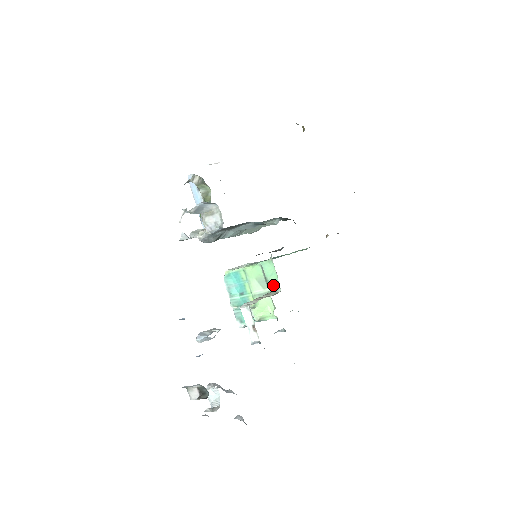
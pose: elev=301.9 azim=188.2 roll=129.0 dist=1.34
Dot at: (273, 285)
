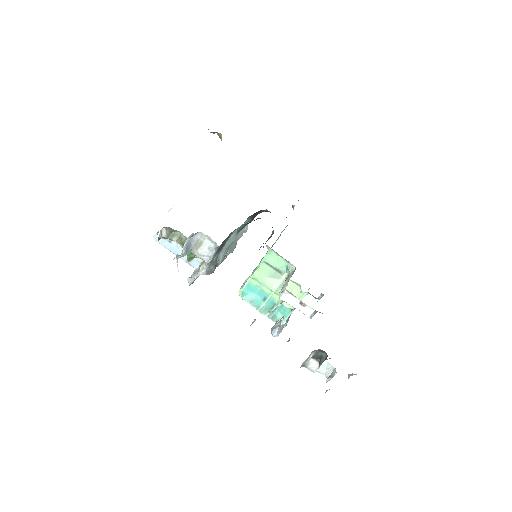
Dot at: (285, 269)
